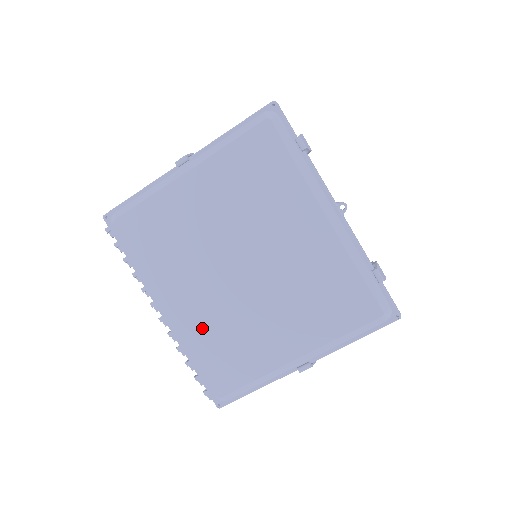
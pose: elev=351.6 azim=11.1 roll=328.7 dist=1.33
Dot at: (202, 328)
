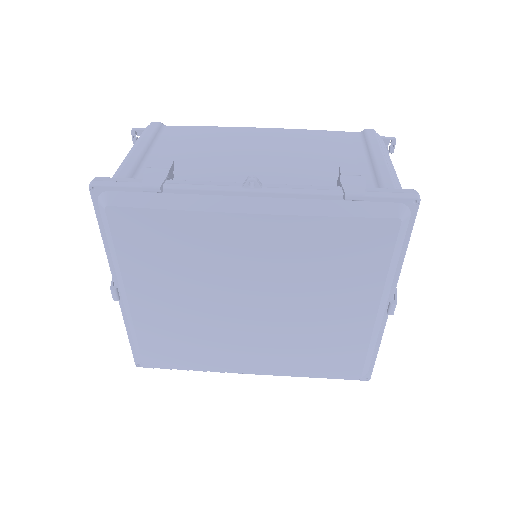
Dot at: (286, 361)
